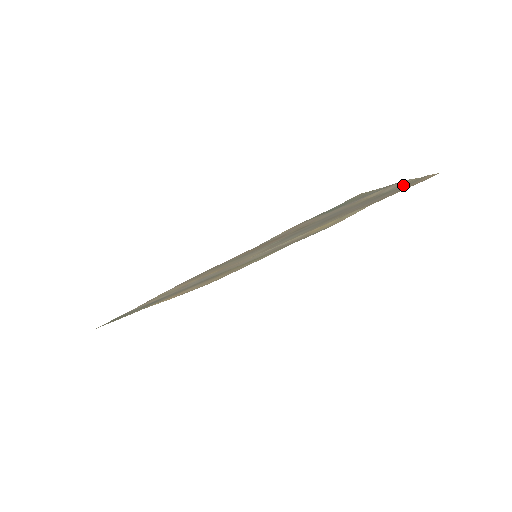
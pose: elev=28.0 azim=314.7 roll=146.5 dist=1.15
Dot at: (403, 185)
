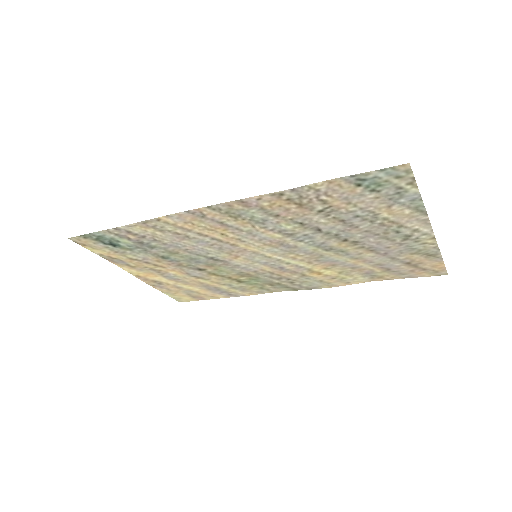
Dot at: (421, 241)
